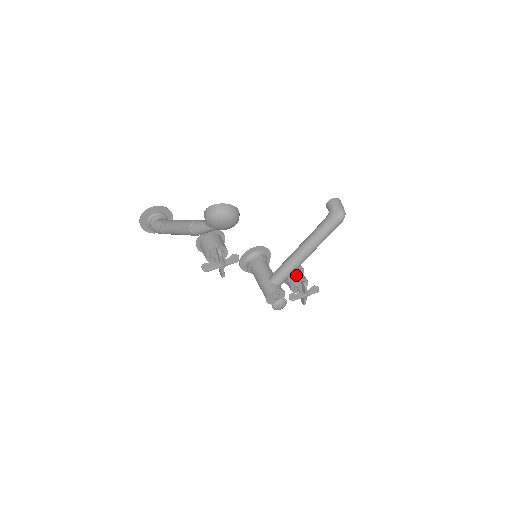
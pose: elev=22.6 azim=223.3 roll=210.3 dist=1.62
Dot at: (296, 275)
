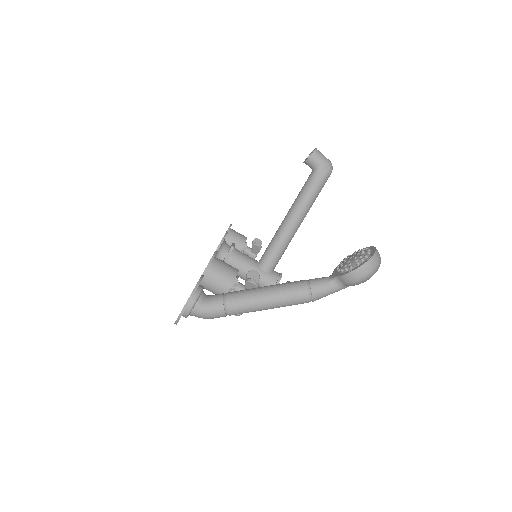
Dot at: (238, 239)
